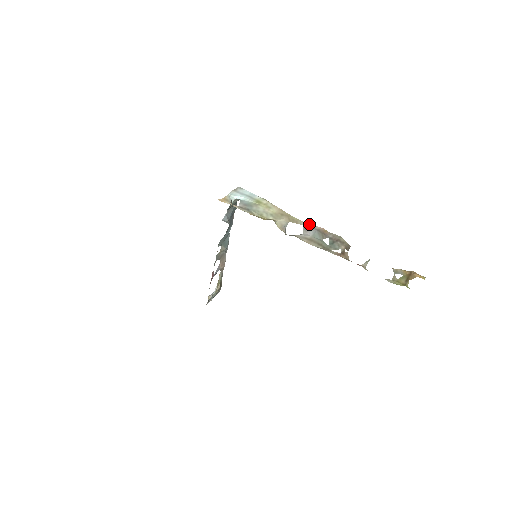
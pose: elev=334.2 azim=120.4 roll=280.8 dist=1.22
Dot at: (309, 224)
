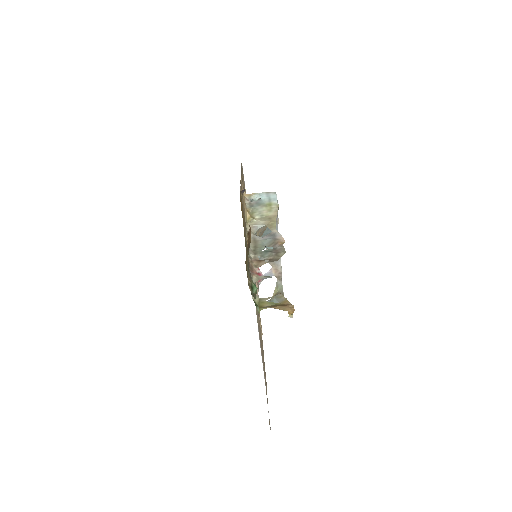
Dot at: (278, 233)
